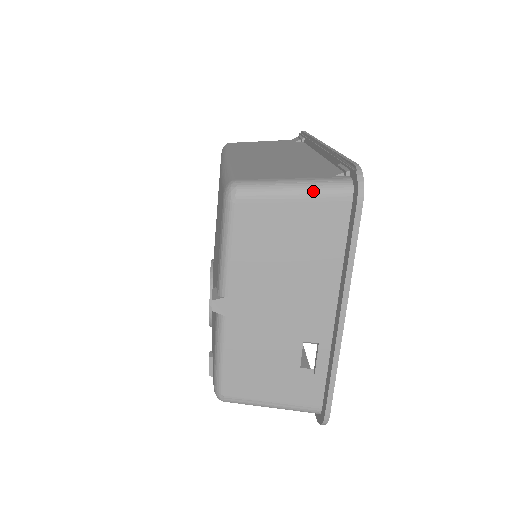
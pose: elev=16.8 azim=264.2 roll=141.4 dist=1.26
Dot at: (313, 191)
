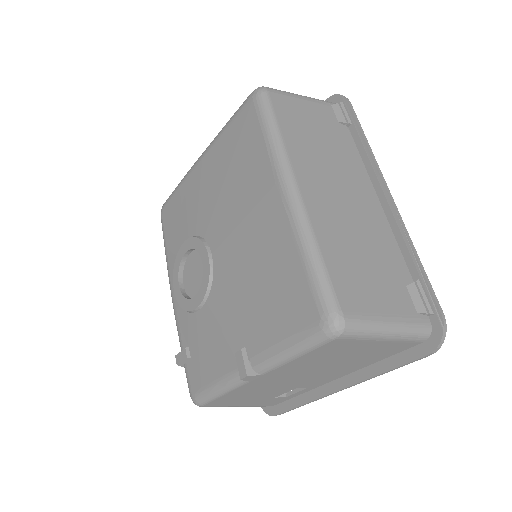
Dot at: (401, 337)
